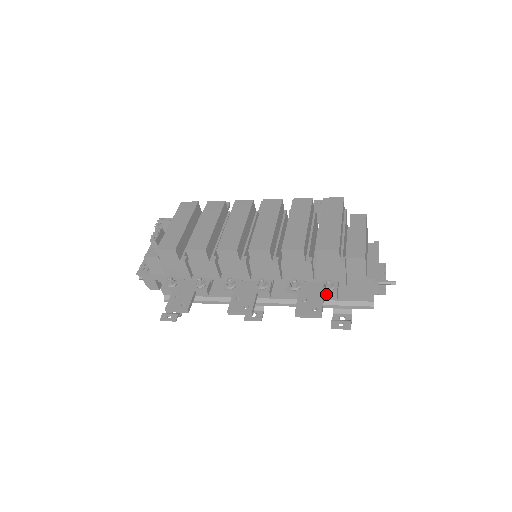
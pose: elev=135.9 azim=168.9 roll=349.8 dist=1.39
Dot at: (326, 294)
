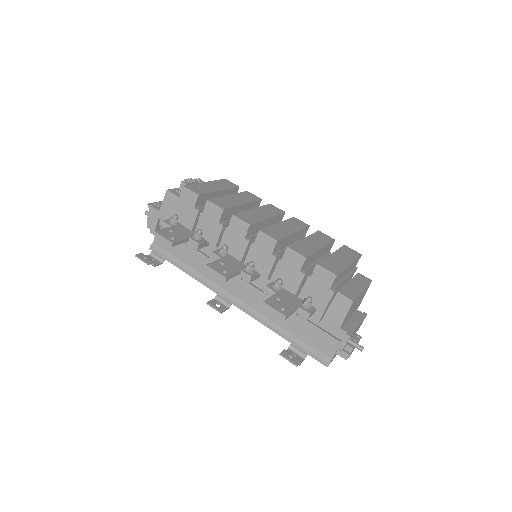
Dot at: (300, 308)
